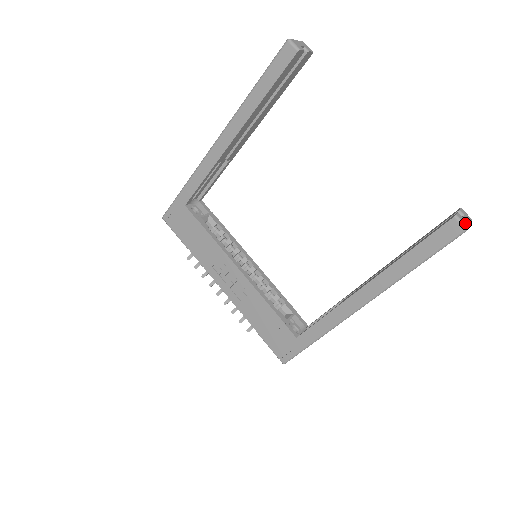
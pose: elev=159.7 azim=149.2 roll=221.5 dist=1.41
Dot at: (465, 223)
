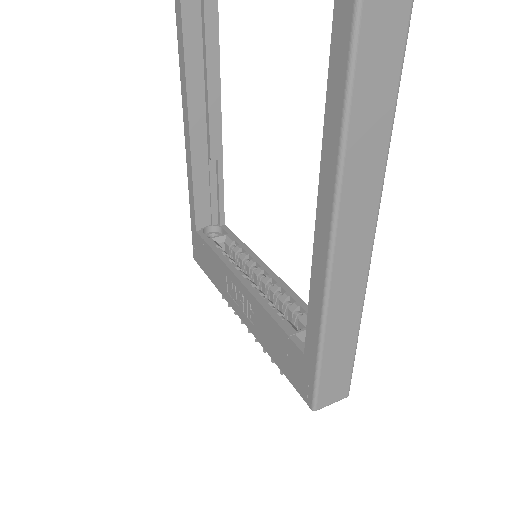
Dot at: out of frame
